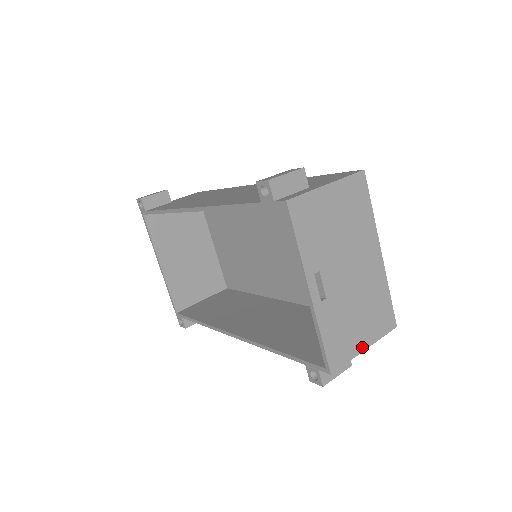
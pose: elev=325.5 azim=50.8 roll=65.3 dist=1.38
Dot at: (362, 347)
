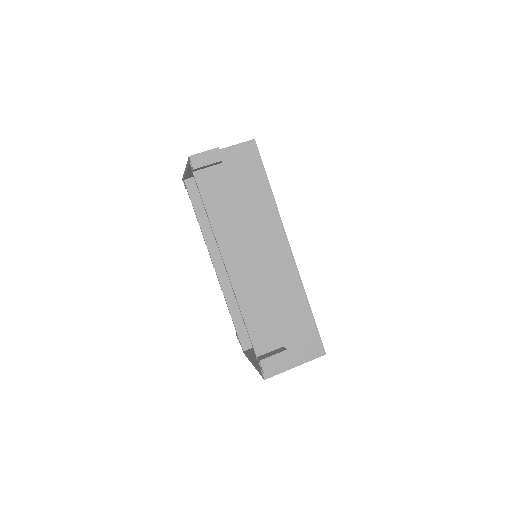
Dot at: occluded
